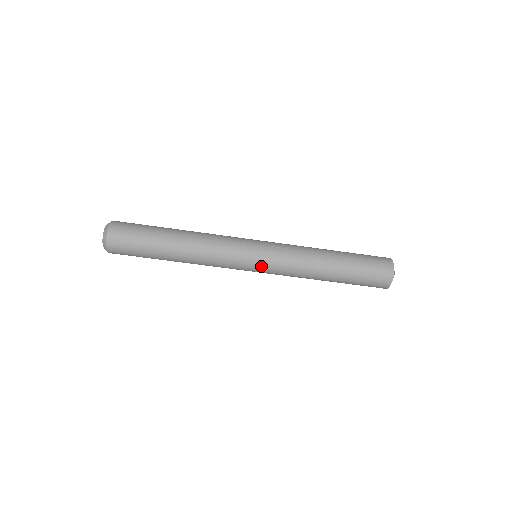
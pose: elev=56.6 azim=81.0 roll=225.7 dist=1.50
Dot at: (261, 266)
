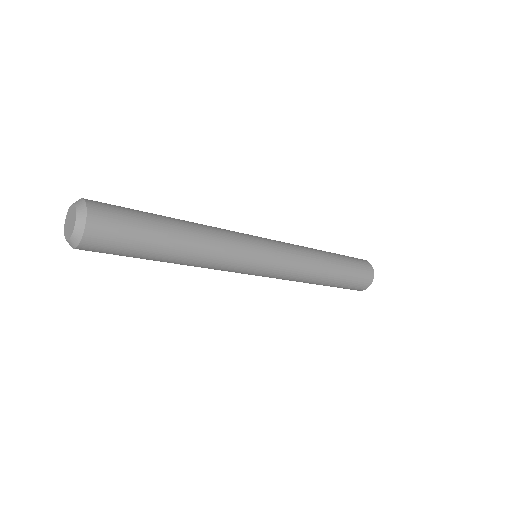
Dot at: (269, 269)
